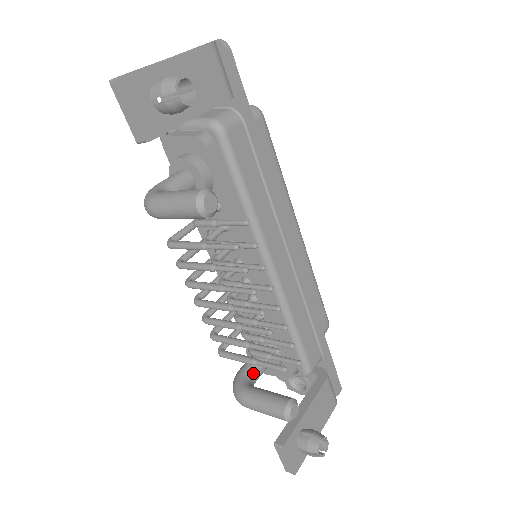
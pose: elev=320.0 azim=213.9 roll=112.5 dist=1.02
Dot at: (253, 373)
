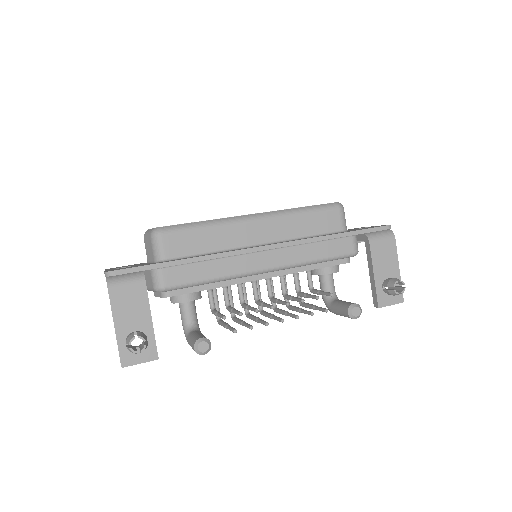
Dot at: (327, 291)
